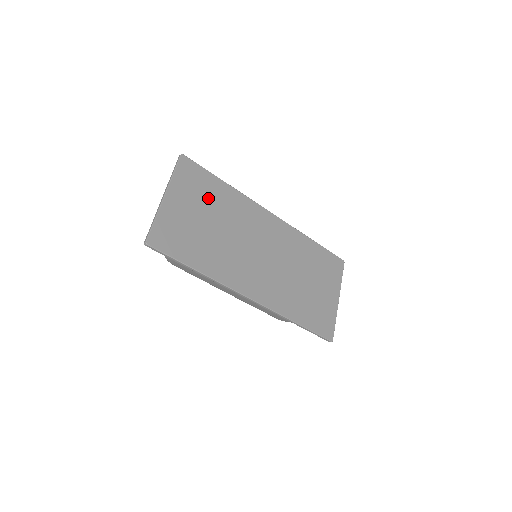
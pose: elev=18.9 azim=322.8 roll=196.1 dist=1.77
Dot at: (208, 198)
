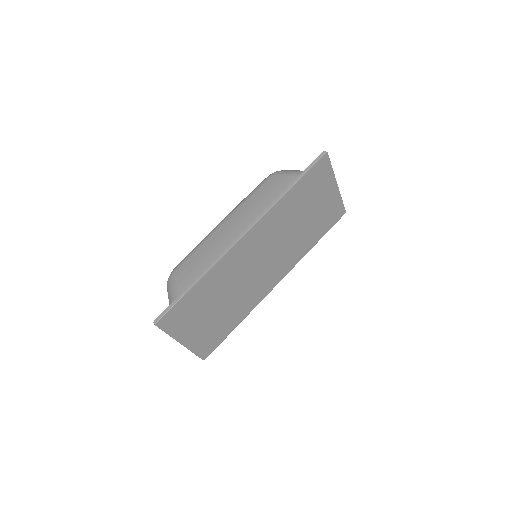
Dot at: (200, 305)
